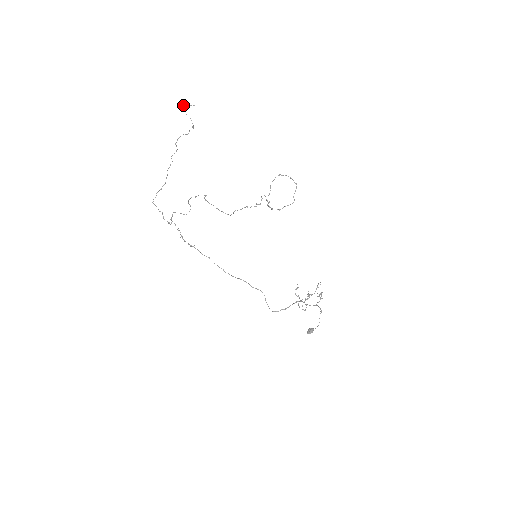
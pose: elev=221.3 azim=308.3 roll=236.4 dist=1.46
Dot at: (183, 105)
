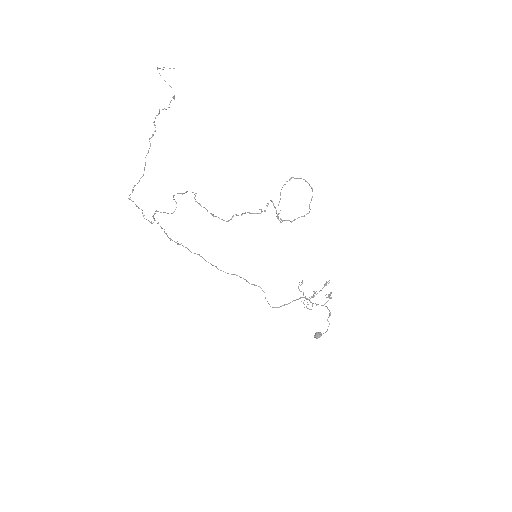
Dot at: (160, 68)
